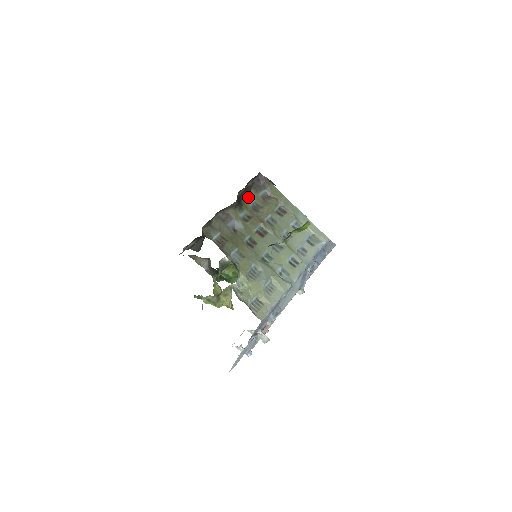
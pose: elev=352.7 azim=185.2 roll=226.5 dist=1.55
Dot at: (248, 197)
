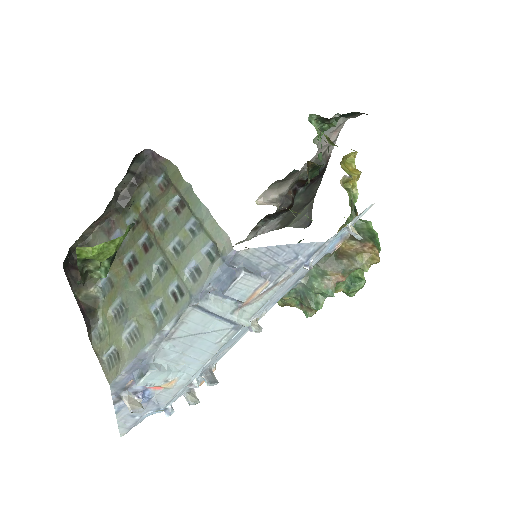
Dot at: (140, 191)
